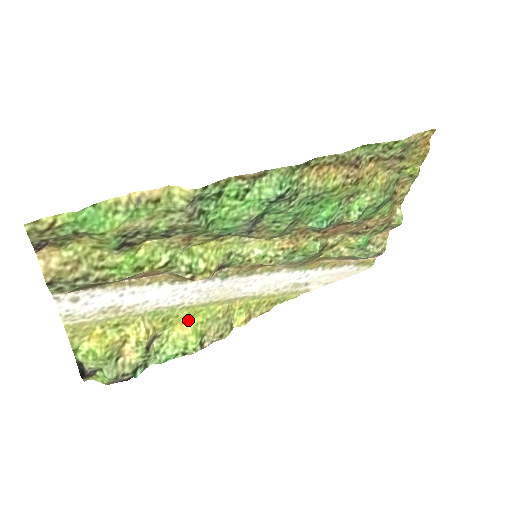
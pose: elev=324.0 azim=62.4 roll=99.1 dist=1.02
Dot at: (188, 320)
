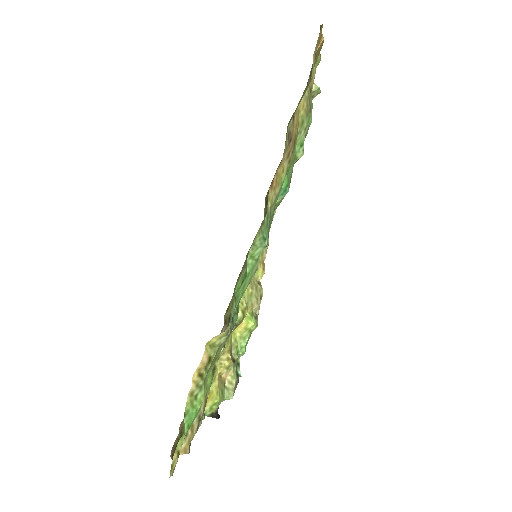
Dot at: occluded
